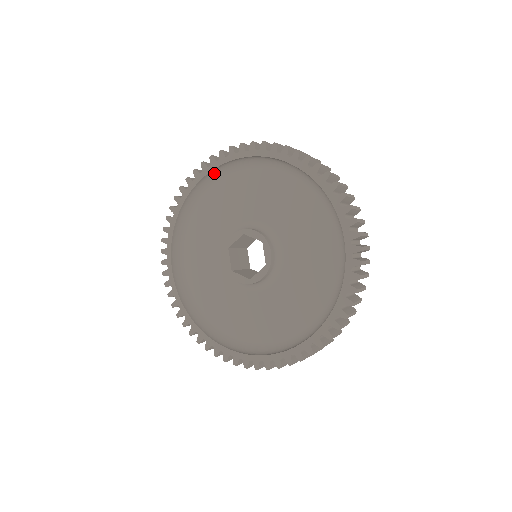
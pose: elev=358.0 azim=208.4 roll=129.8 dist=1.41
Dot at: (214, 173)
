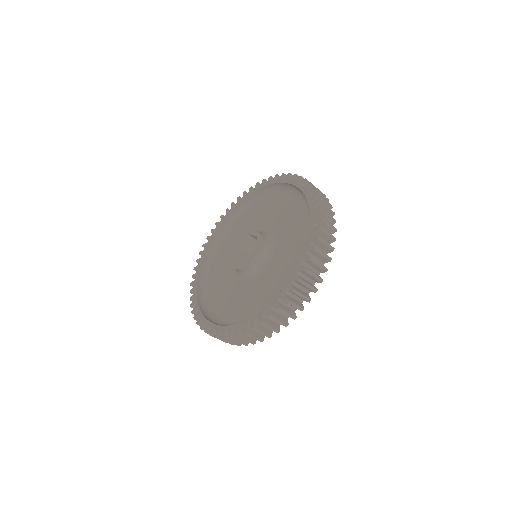
Dot at: (244, 204)
